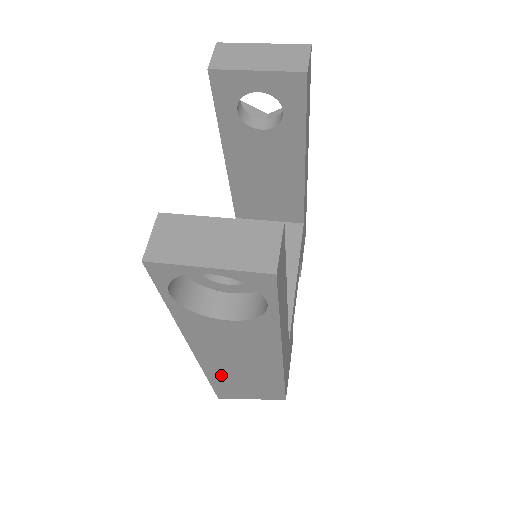
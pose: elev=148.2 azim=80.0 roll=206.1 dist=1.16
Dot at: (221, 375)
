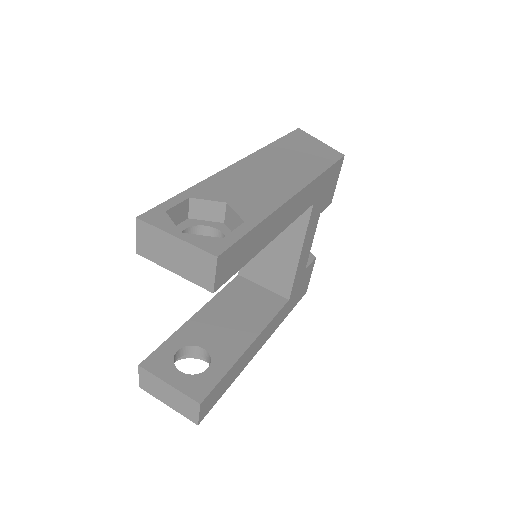
Dot at: occluded
